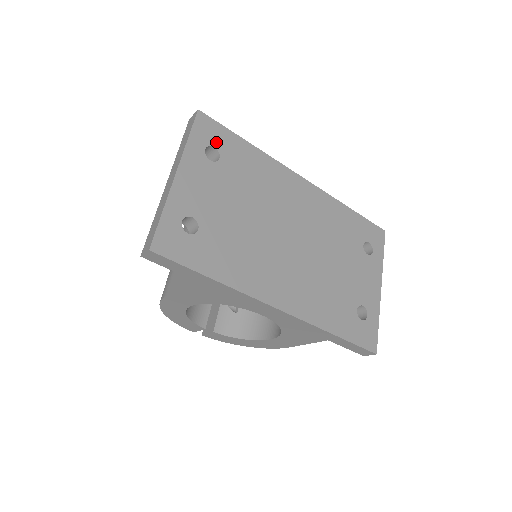
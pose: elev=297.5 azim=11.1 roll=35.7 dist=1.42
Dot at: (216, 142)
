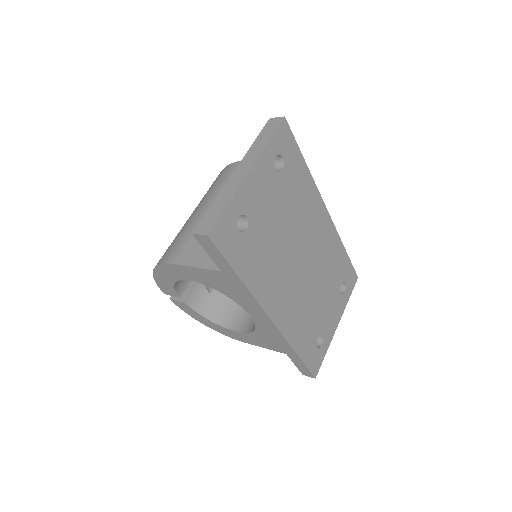
Dot at: (286, 153)
